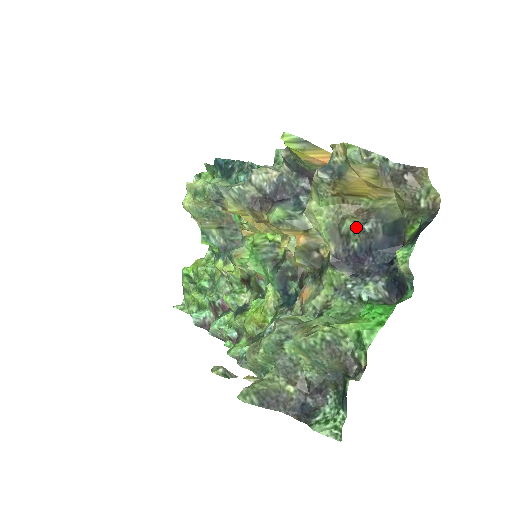
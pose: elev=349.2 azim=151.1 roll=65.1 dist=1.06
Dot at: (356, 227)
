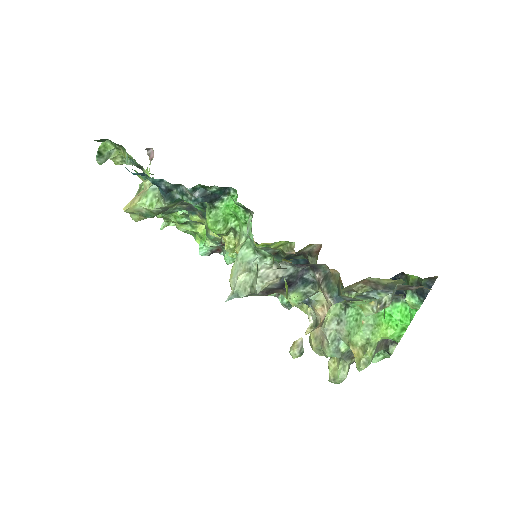
Dot at: occluded
